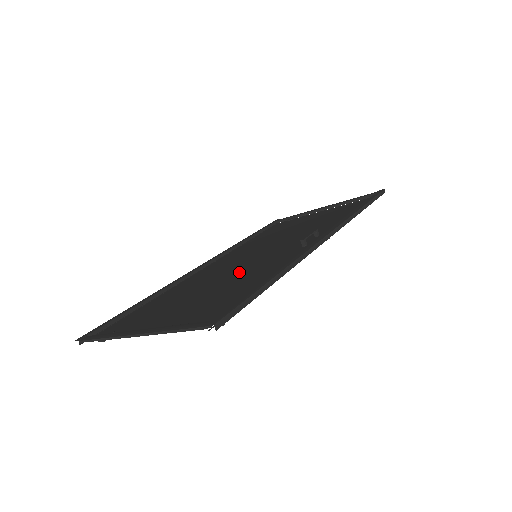
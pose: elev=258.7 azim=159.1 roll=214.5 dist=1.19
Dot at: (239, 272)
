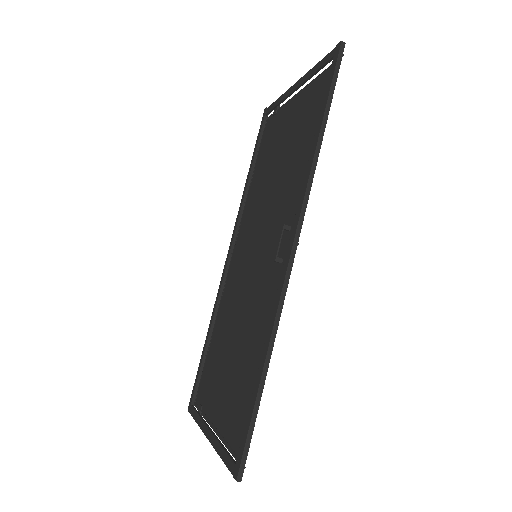
Dot at: (248, 309)
